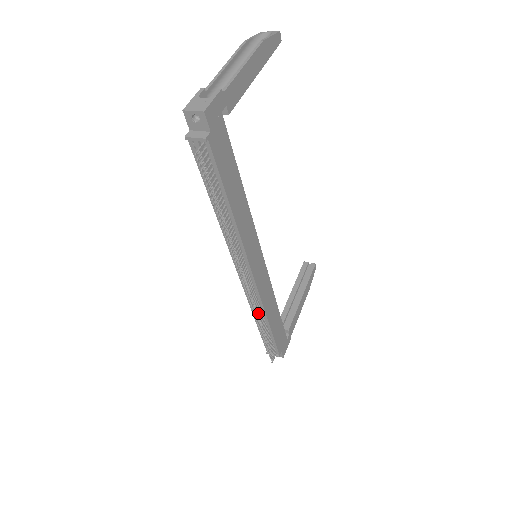
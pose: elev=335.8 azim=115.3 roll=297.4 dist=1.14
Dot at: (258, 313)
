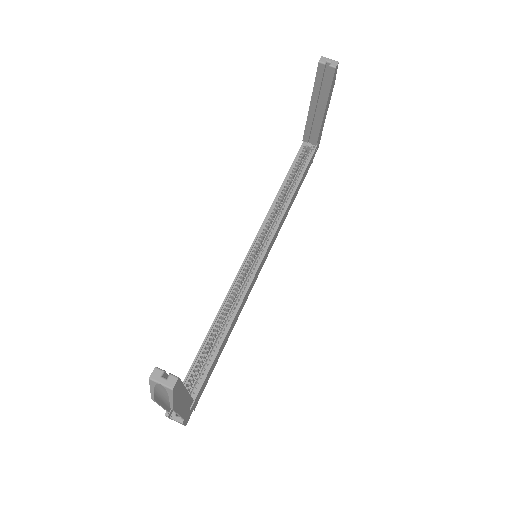
Dot at: occluded
